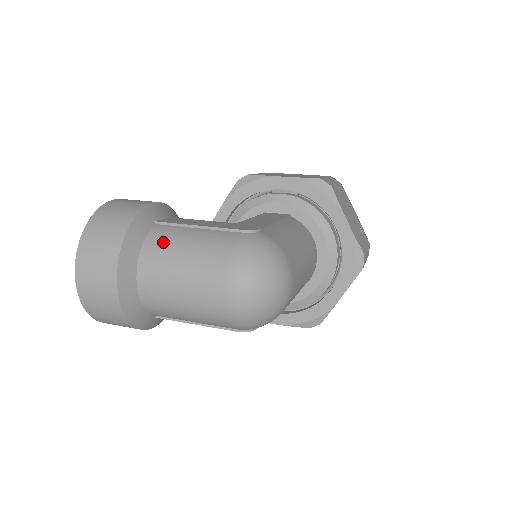
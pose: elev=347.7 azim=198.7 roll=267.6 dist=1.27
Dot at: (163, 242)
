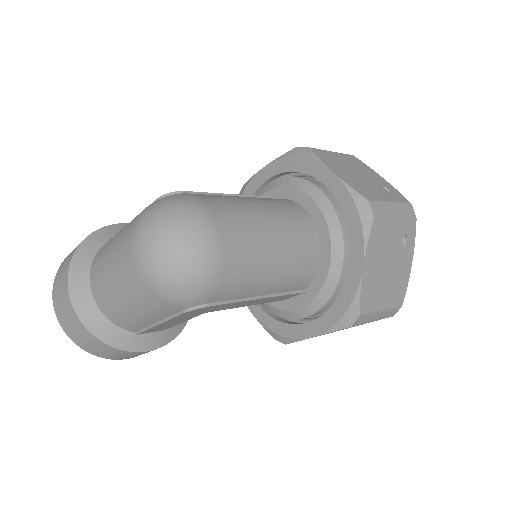
Dot at: (107, 243)
